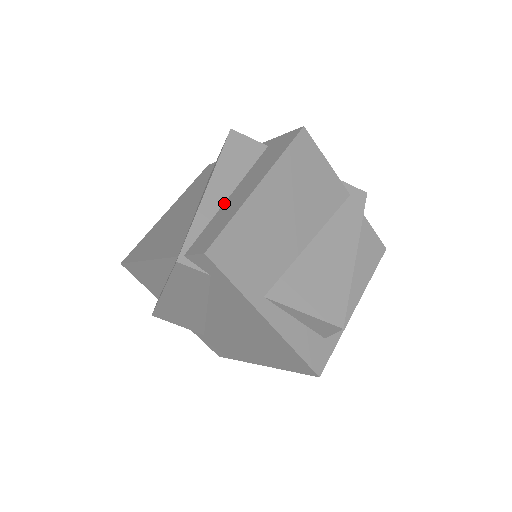
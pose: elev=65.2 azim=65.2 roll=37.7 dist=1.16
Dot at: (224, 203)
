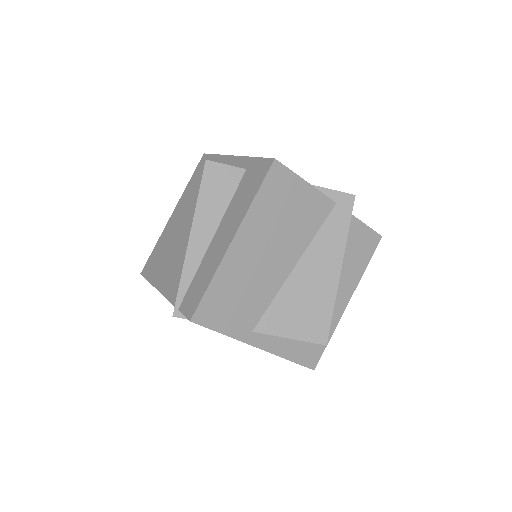
Dot at: (208, 248)
